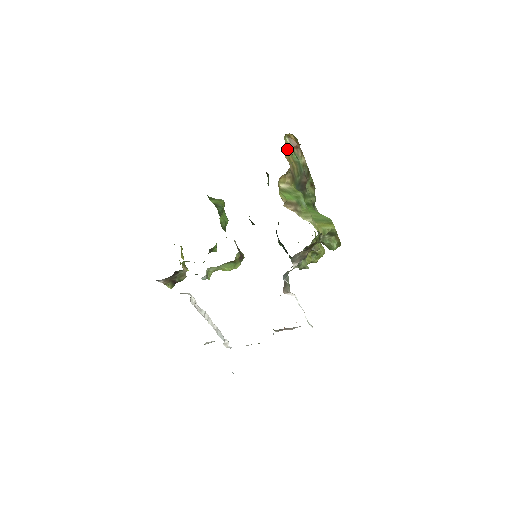
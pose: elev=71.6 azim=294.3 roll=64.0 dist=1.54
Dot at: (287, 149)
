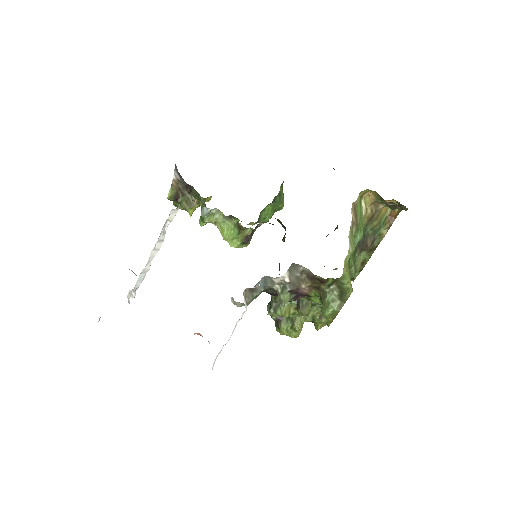
Dot at: occluded
